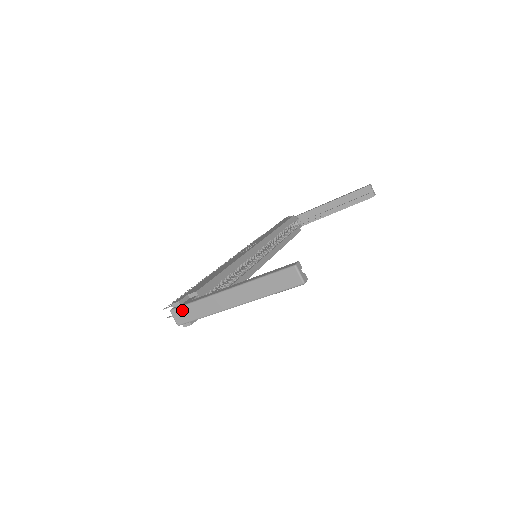
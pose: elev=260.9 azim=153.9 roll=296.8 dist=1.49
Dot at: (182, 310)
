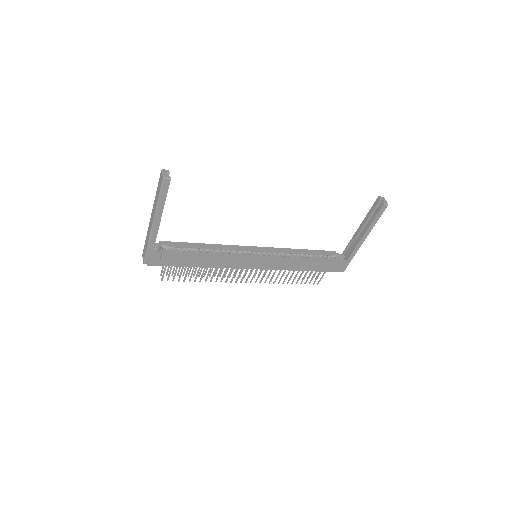
Dot at: (144, 249)
